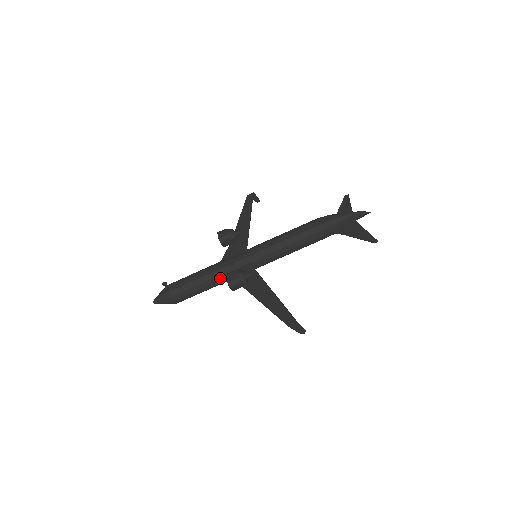
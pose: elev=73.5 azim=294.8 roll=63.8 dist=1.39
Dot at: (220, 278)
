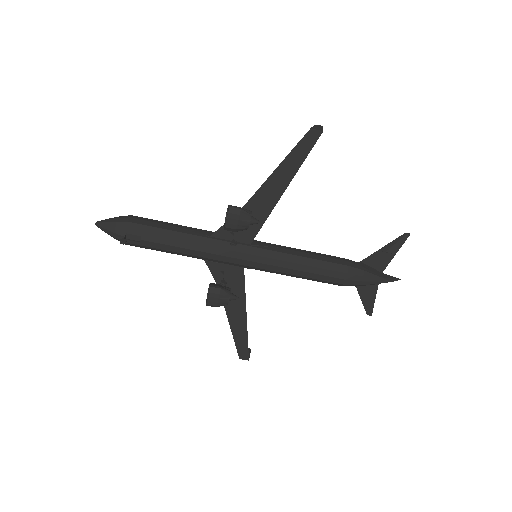
Dot at: (200, 258)
